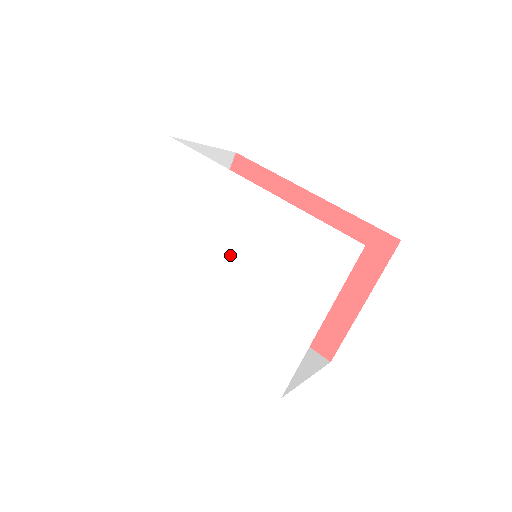
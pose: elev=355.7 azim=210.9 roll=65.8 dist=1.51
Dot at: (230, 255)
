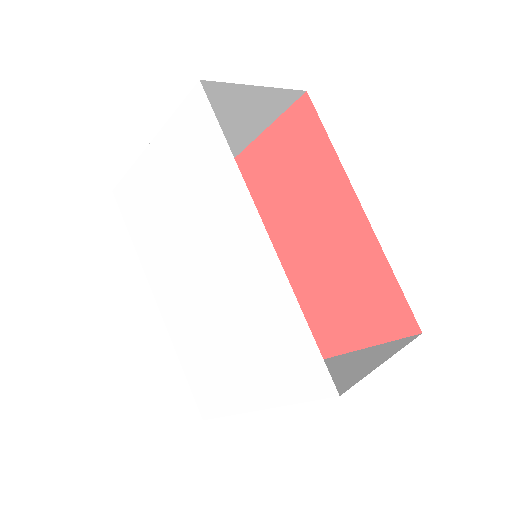
Dot at: (210, 273)
